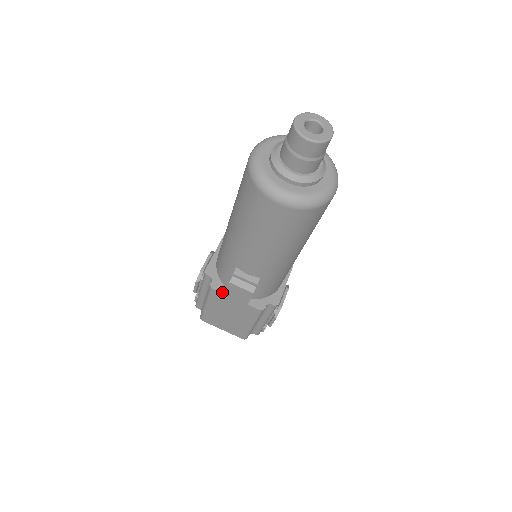
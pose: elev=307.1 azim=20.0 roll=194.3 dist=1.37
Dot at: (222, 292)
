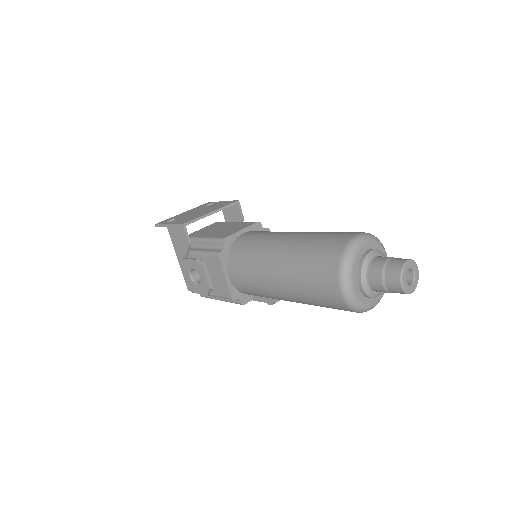
Dot at: (251, 300)
